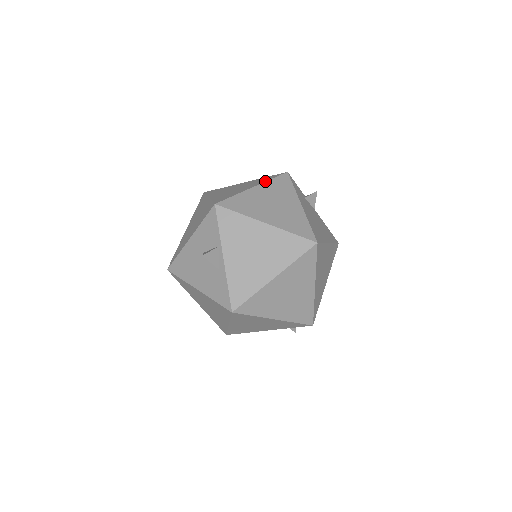
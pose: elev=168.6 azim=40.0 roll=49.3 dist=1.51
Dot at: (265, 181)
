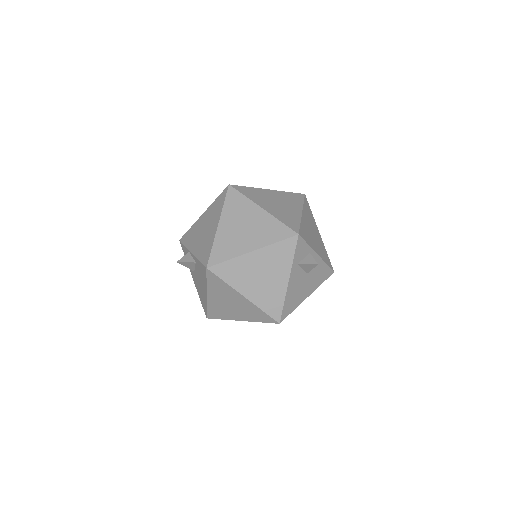
Dot at: occluded
